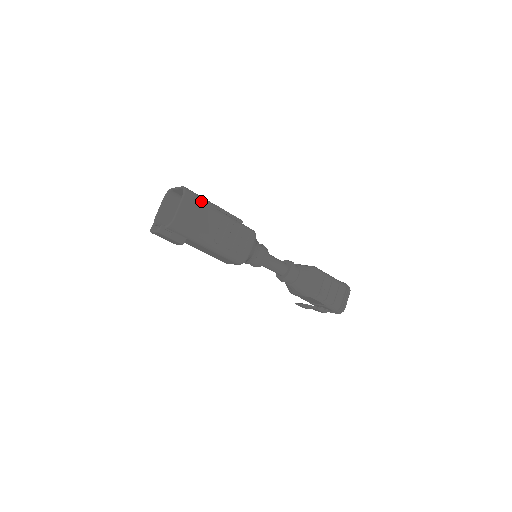
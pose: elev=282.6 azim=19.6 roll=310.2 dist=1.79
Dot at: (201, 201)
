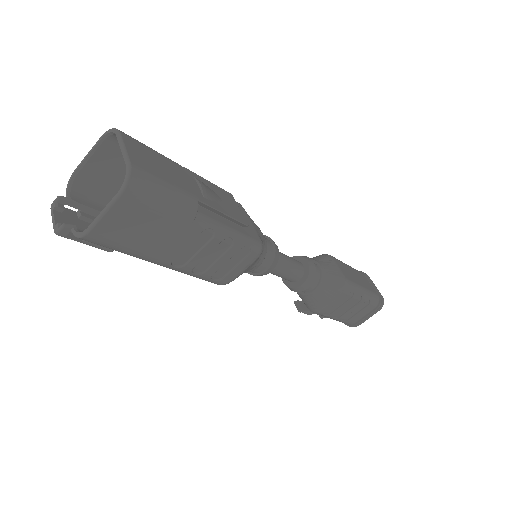
Dot at: (161, 205)
